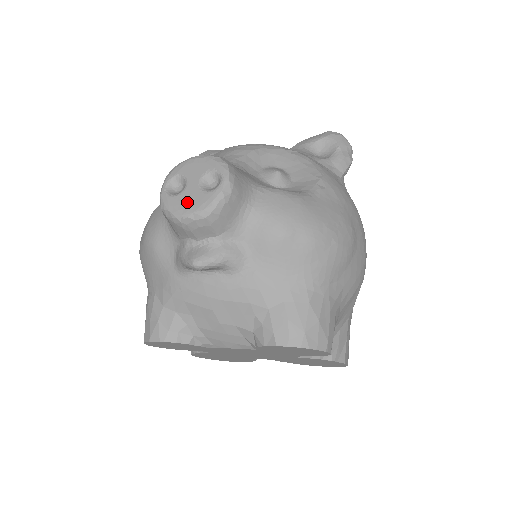
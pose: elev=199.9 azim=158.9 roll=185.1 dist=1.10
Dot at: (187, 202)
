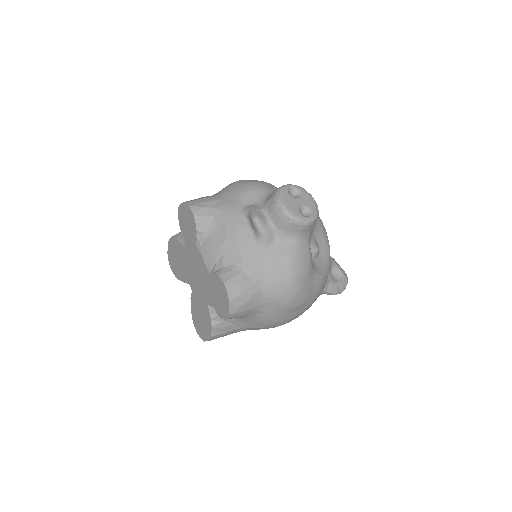
Dot at: (289, 202)
